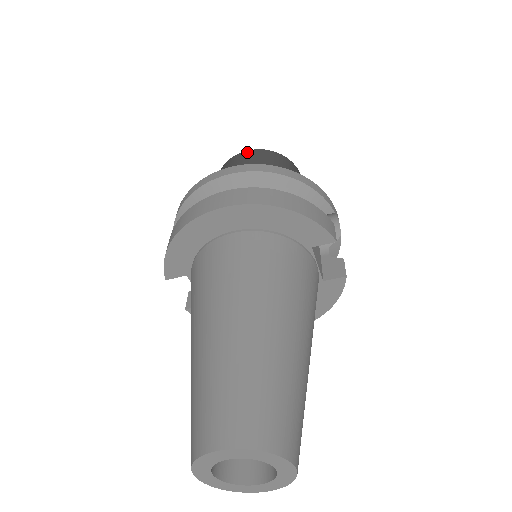
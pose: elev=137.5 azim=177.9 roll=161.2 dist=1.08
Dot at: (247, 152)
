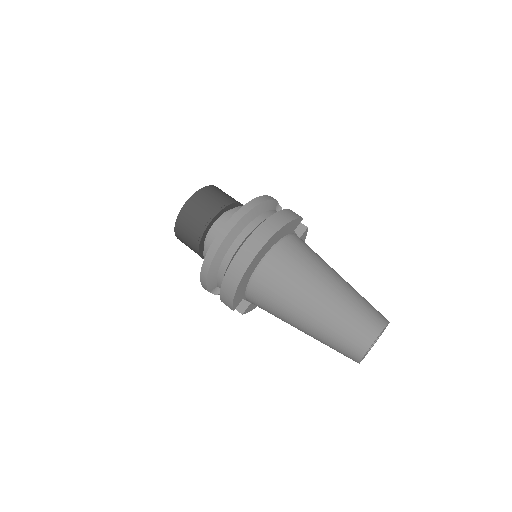
Dot at: (188, 202)
